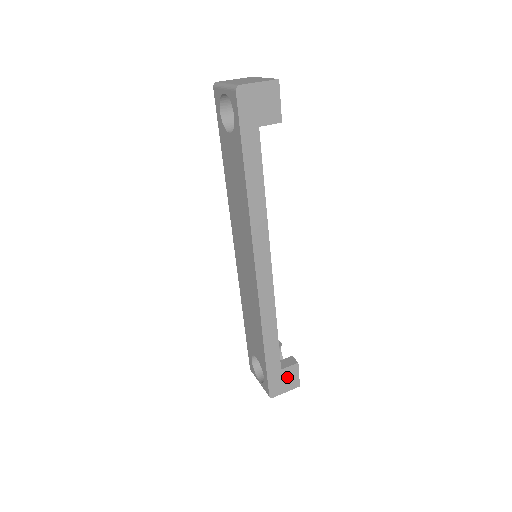
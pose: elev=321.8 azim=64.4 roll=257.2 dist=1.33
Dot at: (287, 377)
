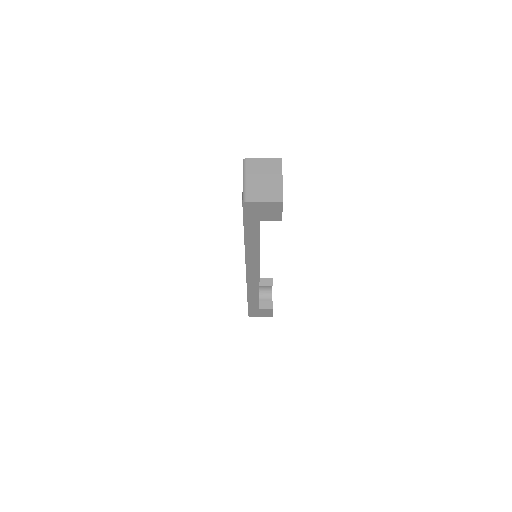
Dot at: (263, 312)
